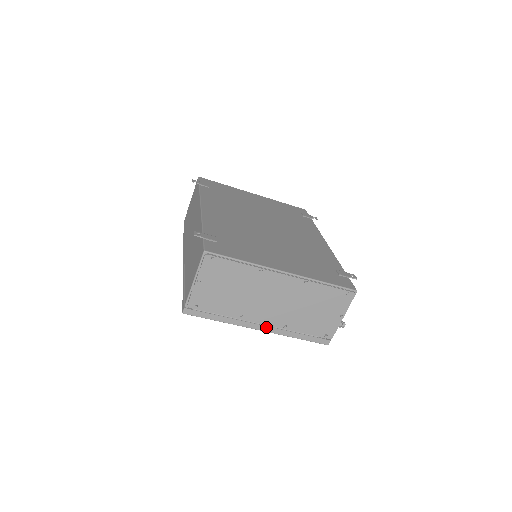
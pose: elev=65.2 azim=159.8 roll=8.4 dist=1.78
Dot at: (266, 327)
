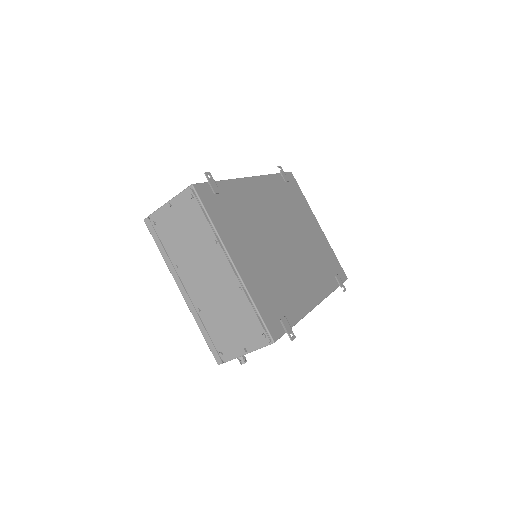
Dot at: (187, 295)
